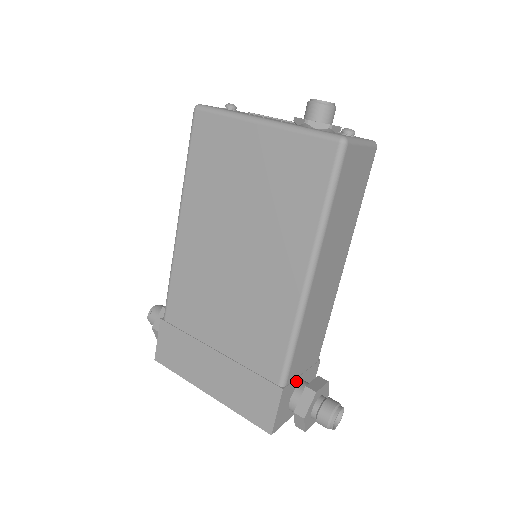
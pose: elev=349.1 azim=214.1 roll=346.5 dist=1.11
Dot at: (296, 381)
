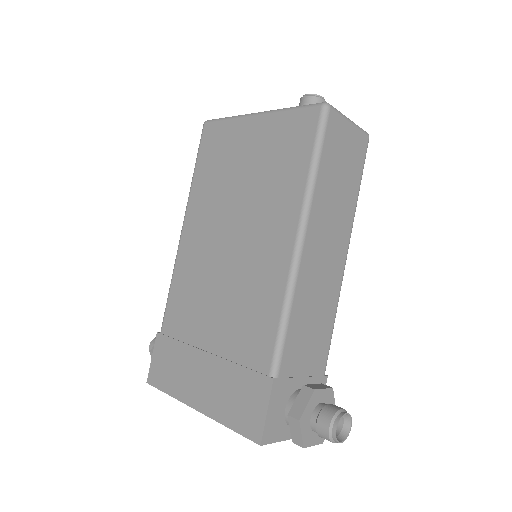
Dot at: (293, 382)
